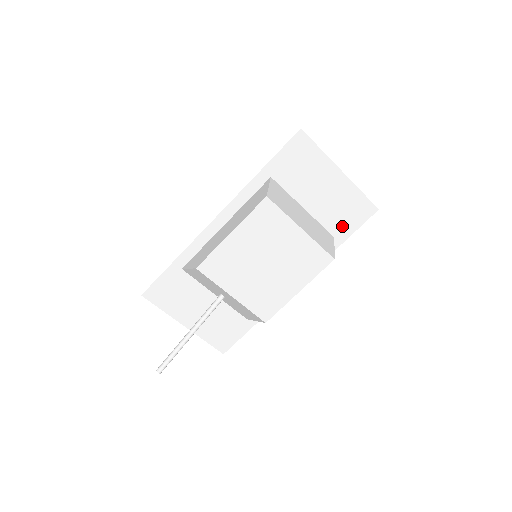
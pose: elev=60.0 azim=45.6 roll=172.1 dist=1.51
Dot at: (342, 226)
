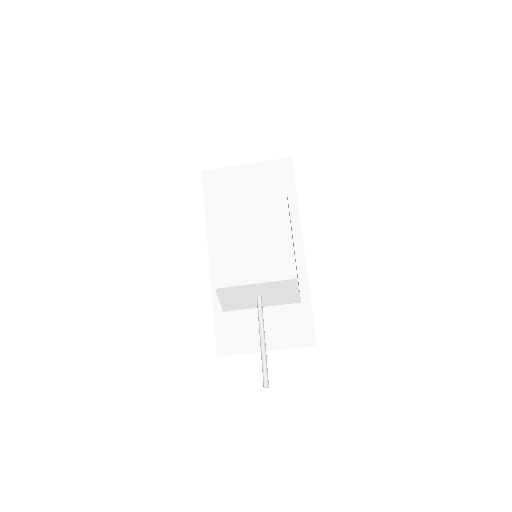
Dot at: (284, 187)
